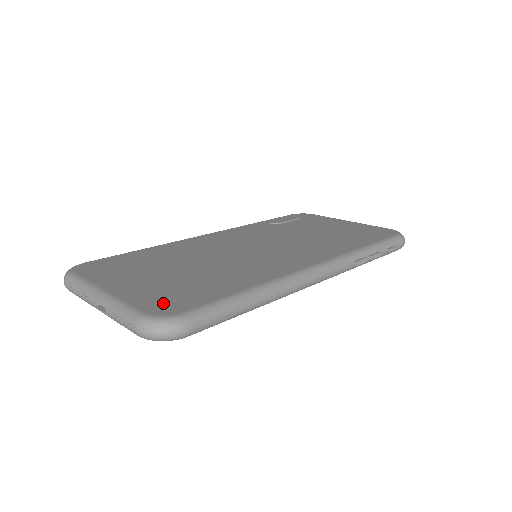
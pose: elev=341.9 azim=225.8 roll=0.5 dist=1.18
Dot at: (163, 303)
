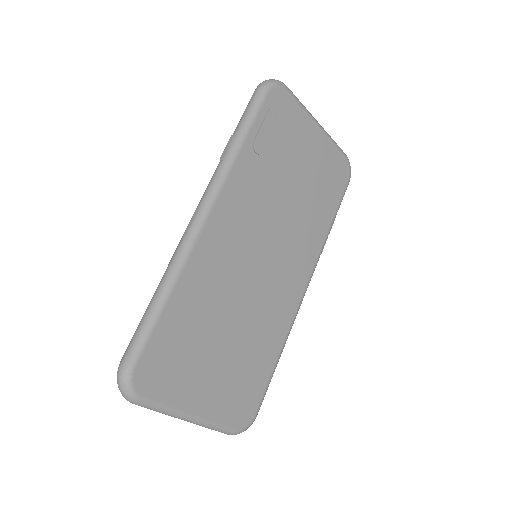
Dot at: (240, 410)
